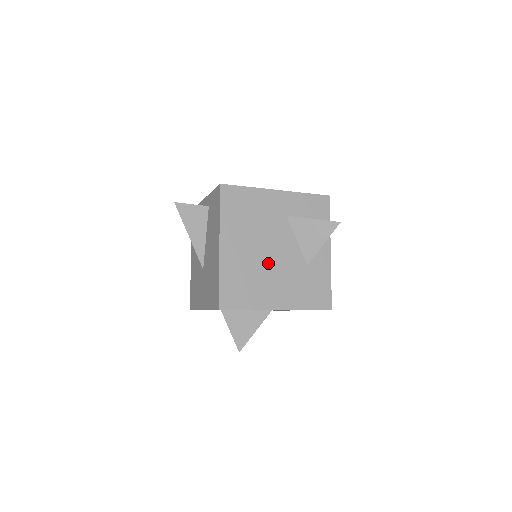
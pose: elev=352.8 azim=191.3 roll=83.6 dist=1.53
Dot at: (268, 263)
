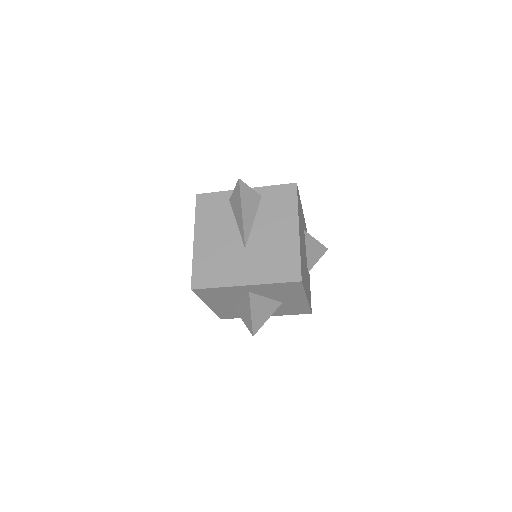
Dot at: (304, 259)
